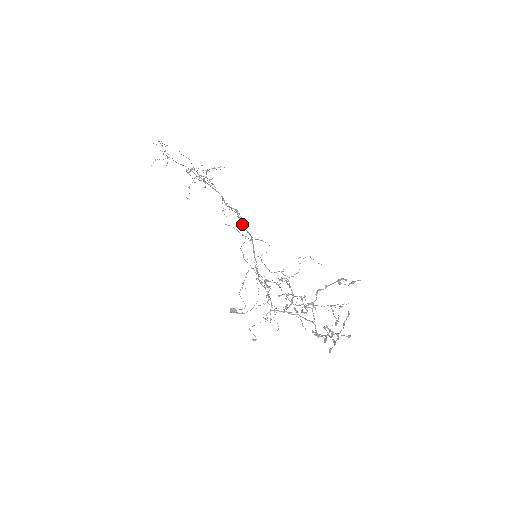
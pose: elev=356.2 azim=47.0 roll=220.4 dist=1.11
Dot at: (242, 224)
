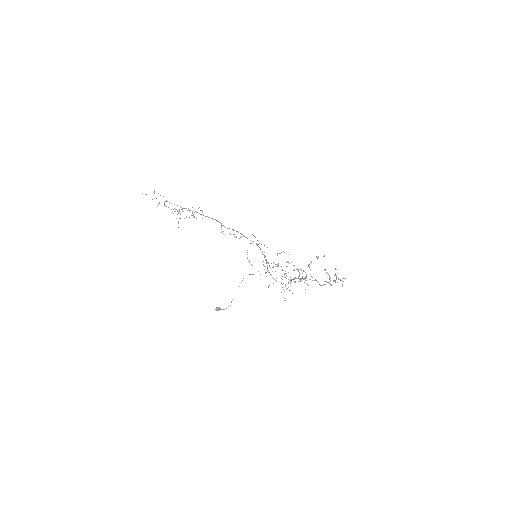
Dot at: occluded
